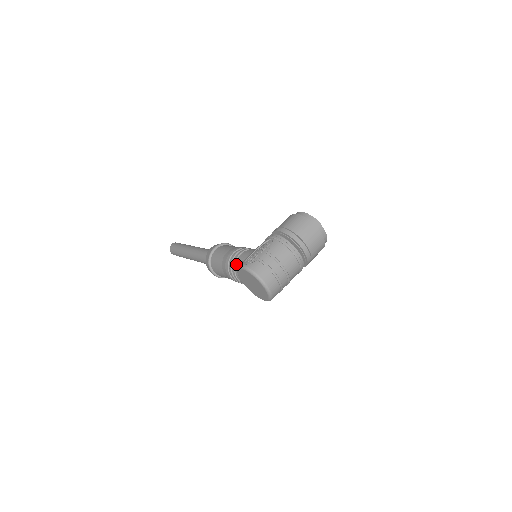
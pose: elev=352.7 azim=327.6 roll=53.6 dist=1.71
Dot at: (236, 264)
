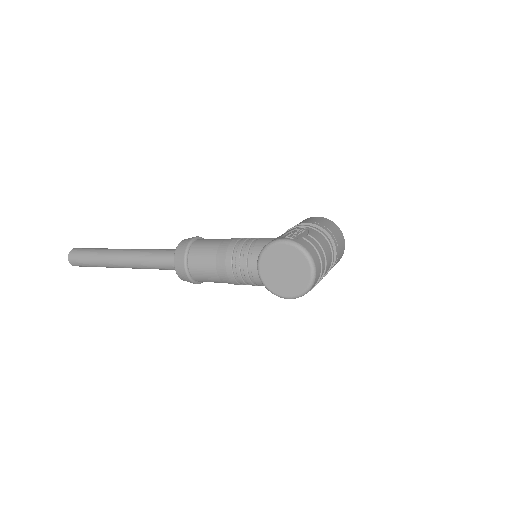
Dot at: (253, 247)
